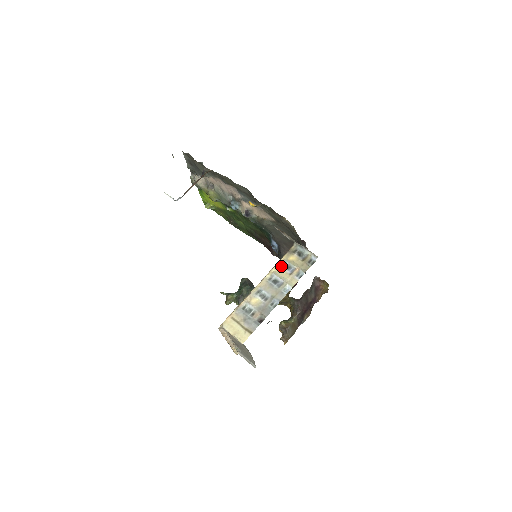
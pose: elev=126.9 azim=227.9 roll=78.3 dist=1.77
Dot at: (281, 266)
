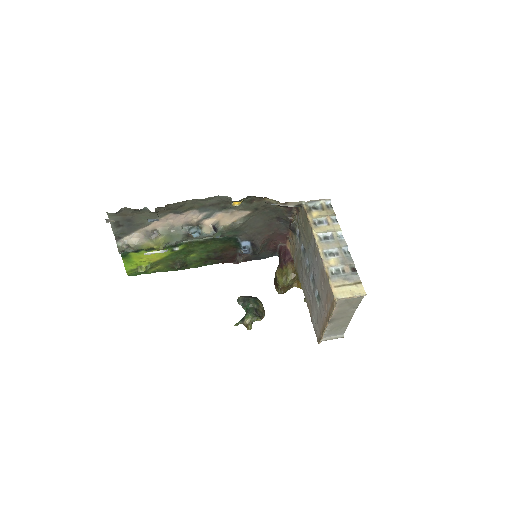
Dot at: (315, 225)
